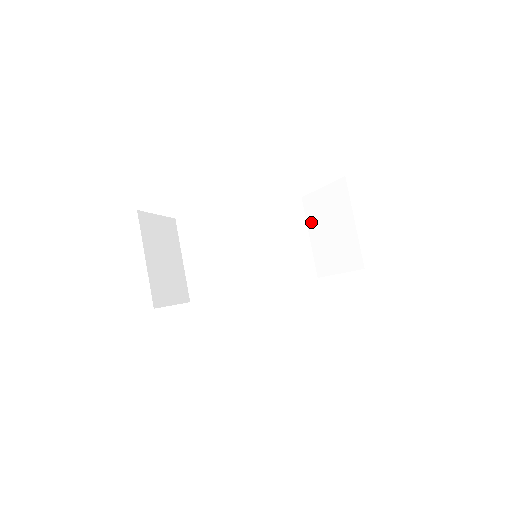
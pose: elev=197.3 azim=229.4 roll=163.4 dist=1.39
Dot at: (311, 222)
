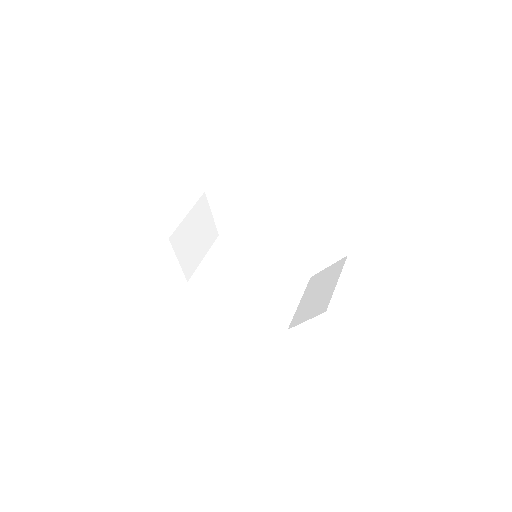
Dot at: occluded
